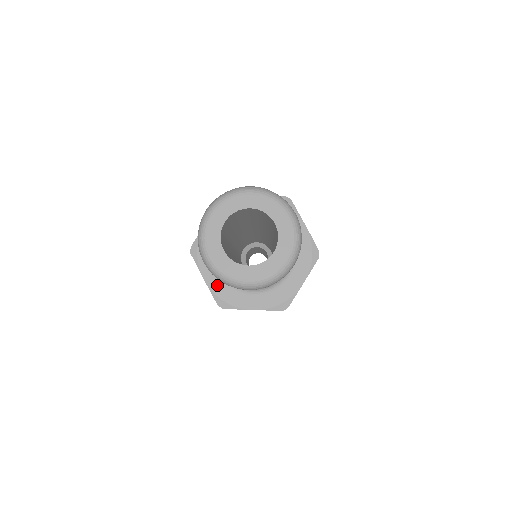
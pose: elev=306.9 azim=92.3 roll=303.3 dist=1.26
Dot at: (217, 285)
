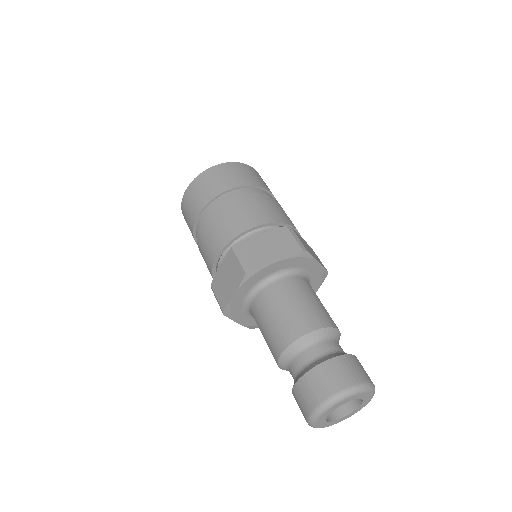
Dot at: (249, 322)
